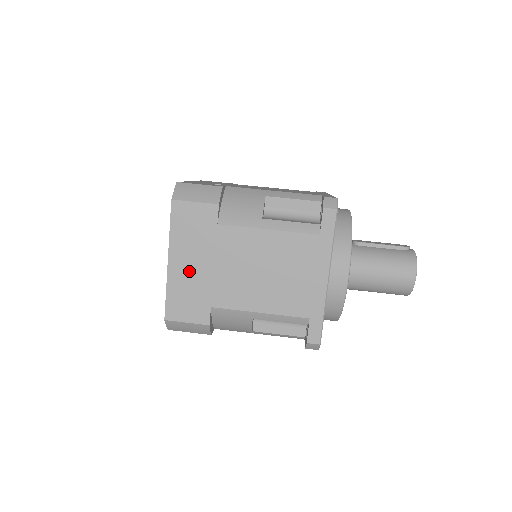
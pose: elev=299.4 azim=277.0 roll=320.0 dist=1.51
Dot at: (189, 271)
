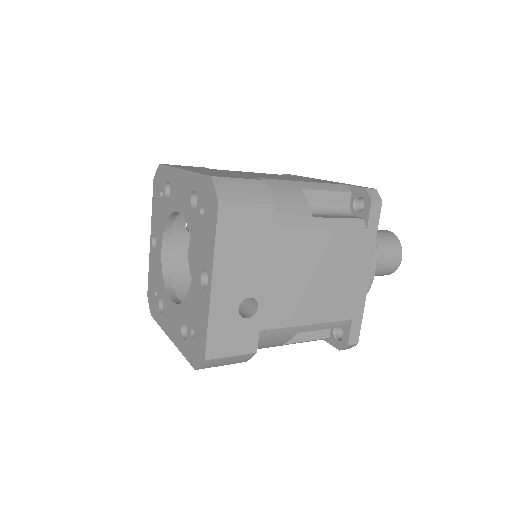
Dot at: occluded
